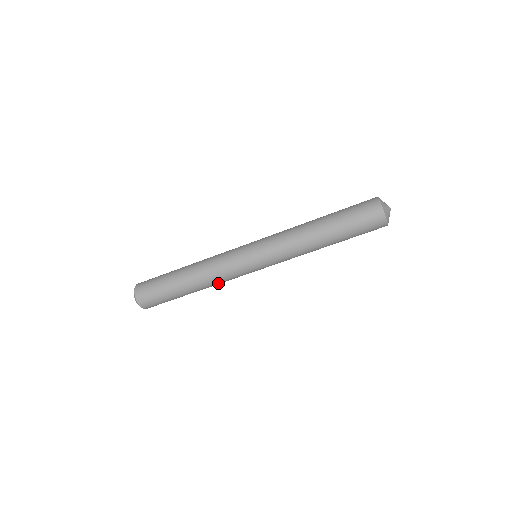
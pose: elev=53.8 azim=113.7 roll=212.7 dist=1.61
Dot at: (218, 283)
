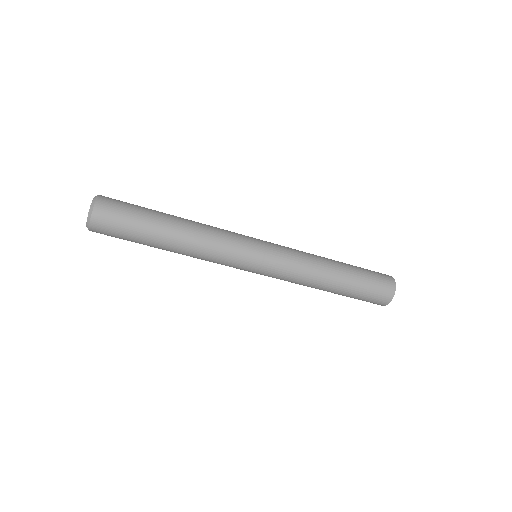
Dot at: (201, 257)
